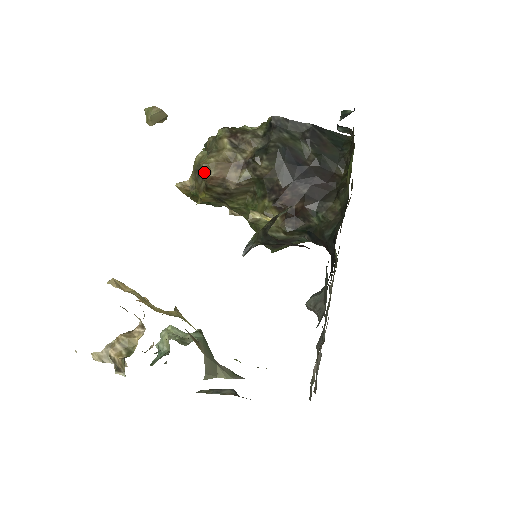
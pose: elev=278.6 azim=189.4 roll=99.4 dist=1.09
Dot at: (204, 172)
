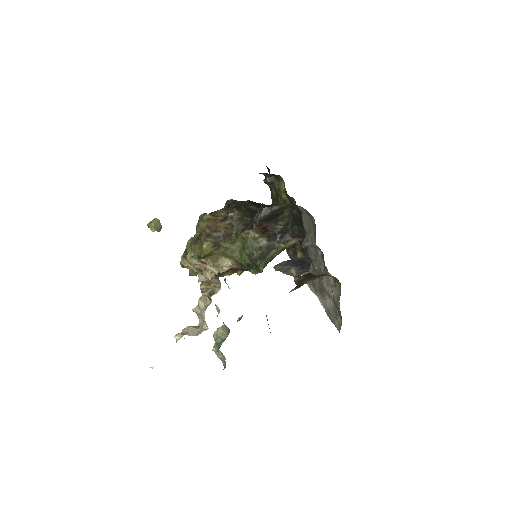
Dot at: (204, 224)
